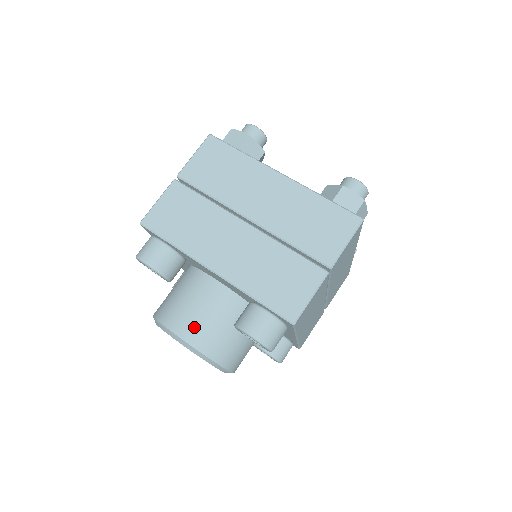
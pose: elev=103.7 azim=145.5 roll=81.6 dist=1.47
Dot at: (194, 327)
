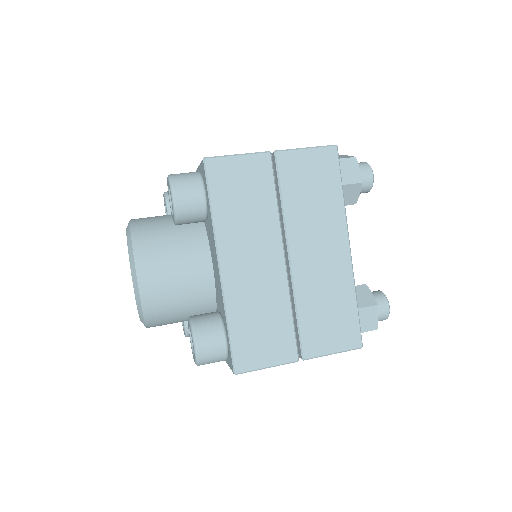
Dot at: (147, 217)
